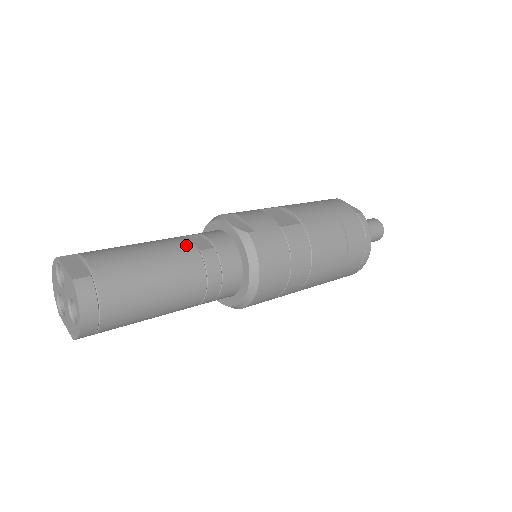
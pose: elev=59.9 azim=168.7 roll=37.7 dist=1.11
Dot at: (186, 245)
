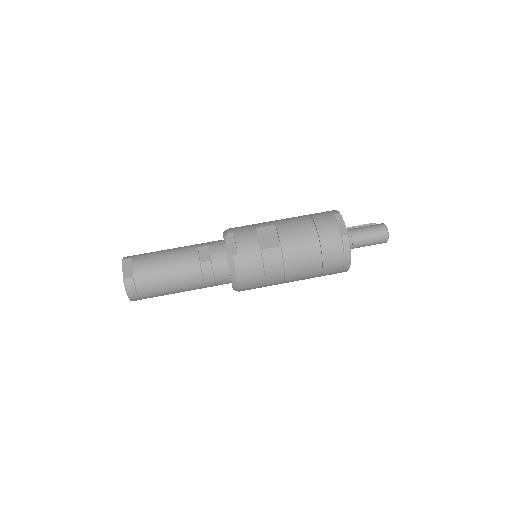
Dot at: (193, 258)
